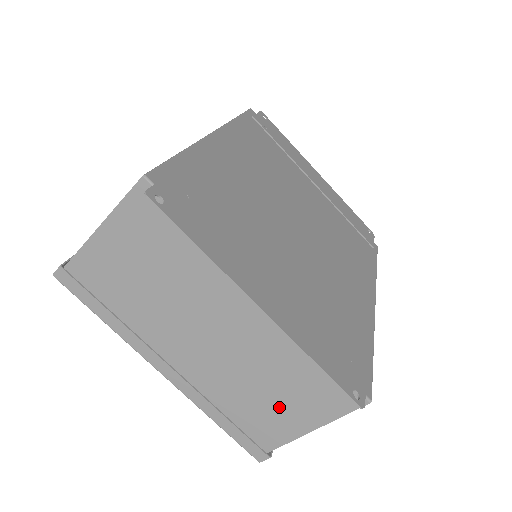
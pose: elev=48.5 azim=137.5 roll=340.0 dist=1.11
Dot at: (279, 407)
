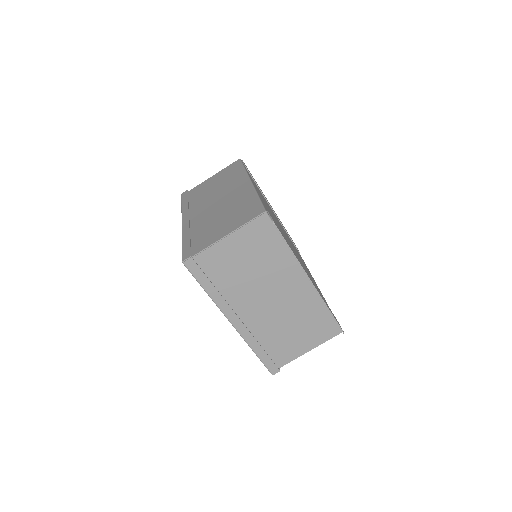
Dot at: (295, 339)
